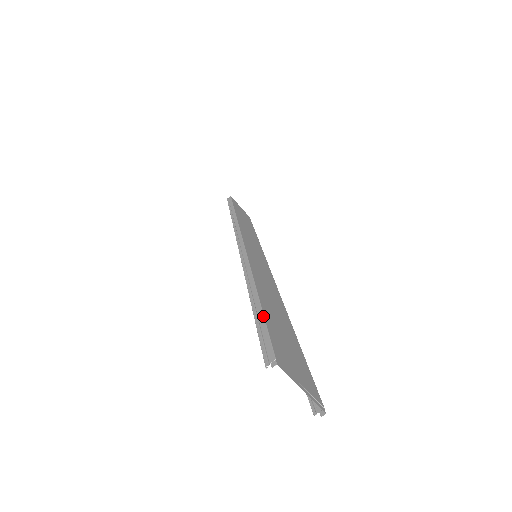
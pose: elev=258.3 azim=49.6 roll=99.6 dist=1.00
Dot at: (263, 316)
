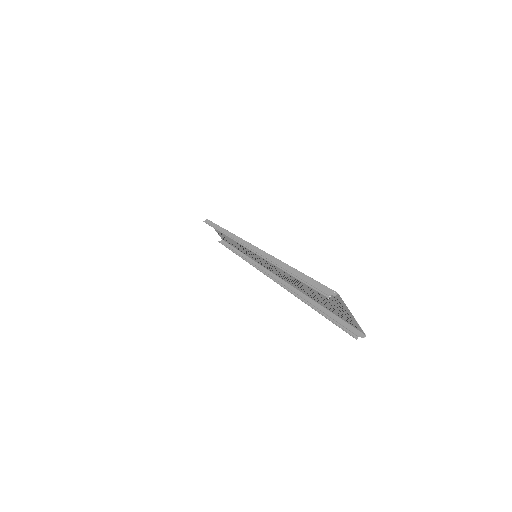
Dot at: (306, 275)
